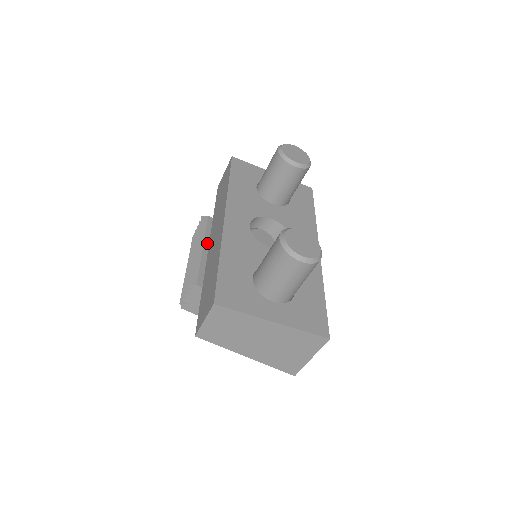
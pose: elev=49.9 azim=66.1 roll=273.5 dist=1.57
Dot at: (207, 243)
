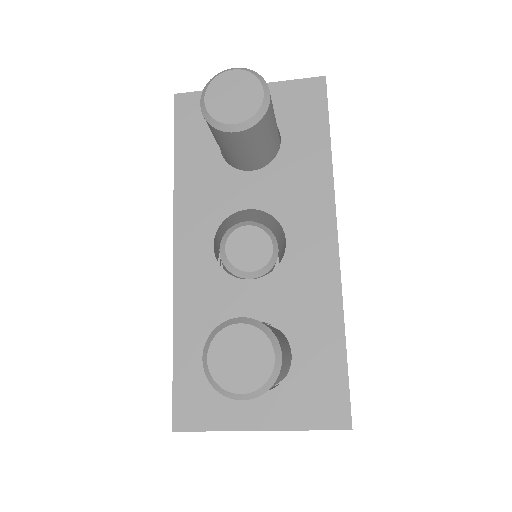
Dot at: occluded
